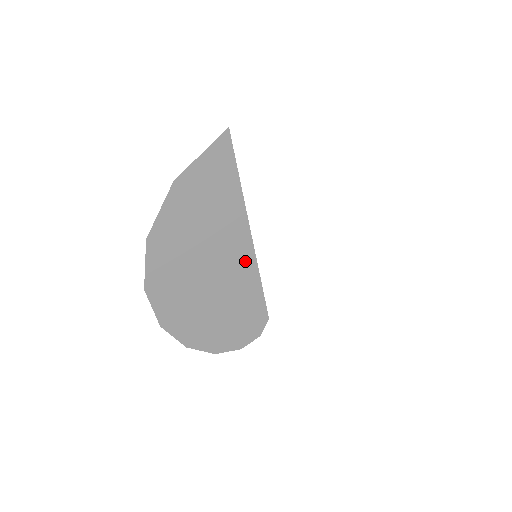
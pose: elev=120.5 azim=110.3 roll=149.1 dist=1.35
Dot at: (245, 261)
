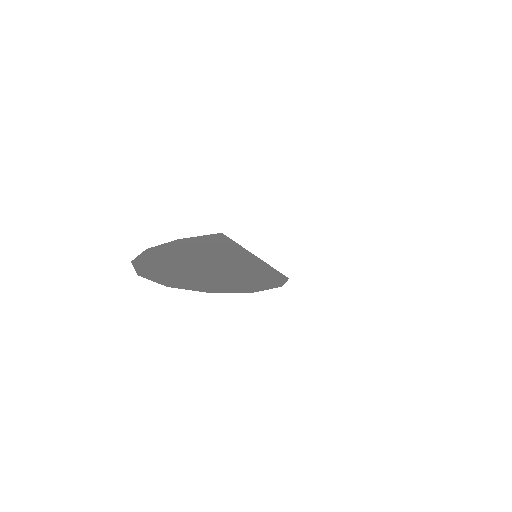
Dot at: (244, 257)
